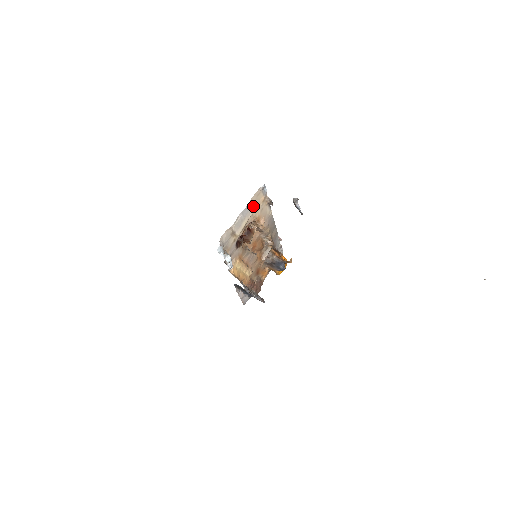
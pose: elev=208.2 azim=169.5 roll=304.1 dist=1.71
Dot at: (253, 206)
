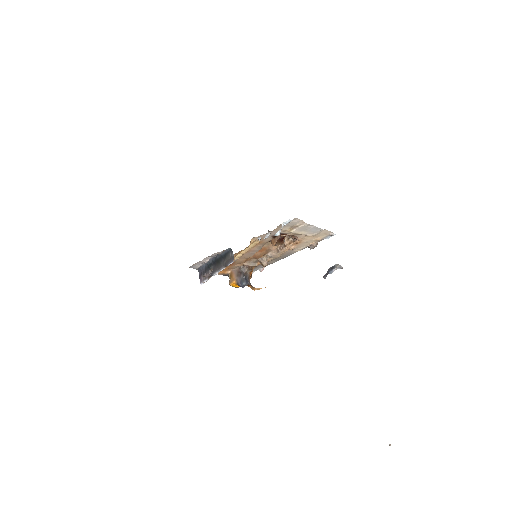
Dot at: (316, 234)
